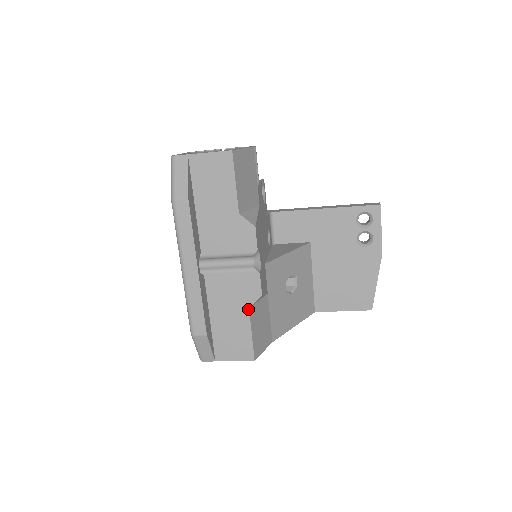
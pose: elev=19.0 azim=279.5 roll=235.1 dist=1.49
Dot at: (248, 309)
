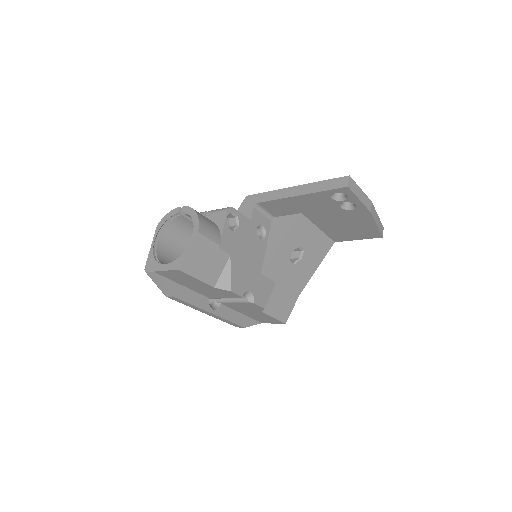
Dot at: (261, 312)
